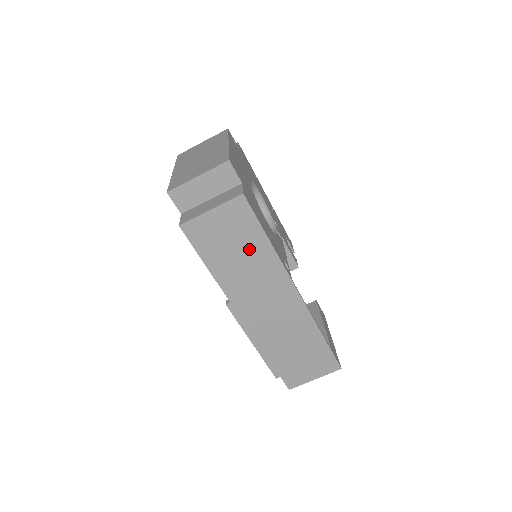
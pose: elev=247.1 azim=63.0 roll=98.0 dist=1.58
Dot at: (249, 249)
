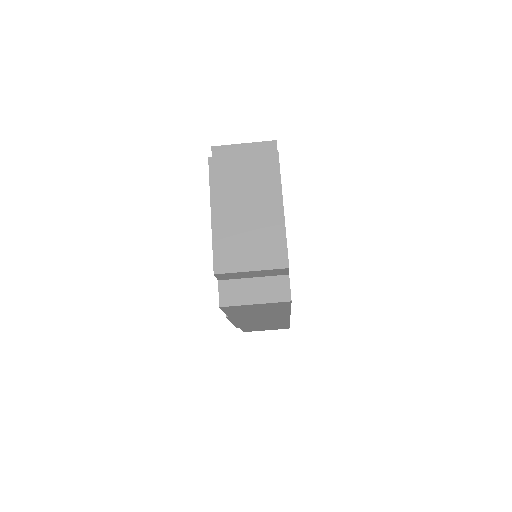
Dot at: (270, 311)
